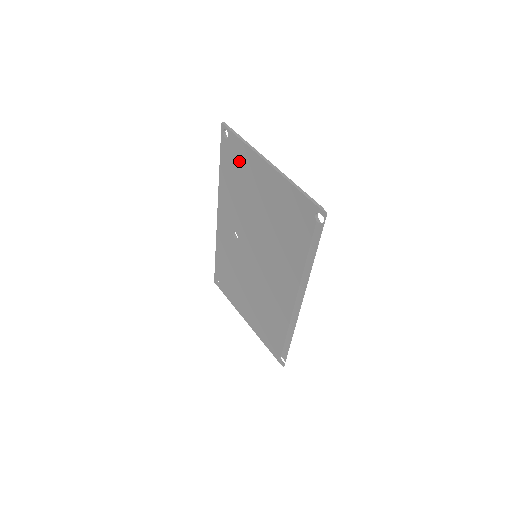
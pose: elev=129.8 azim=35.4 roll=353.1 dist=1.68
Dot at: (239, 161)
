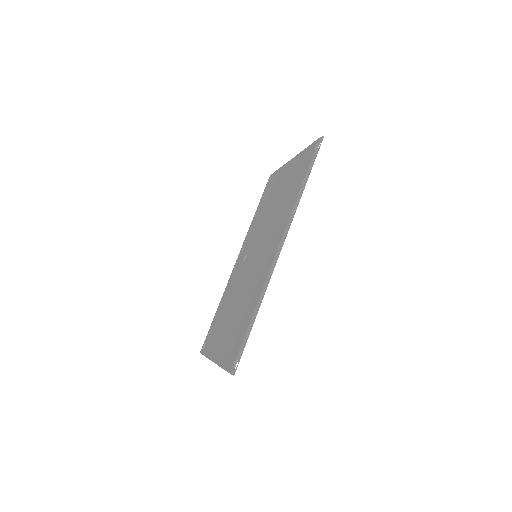
Dot at: (272, 185)
